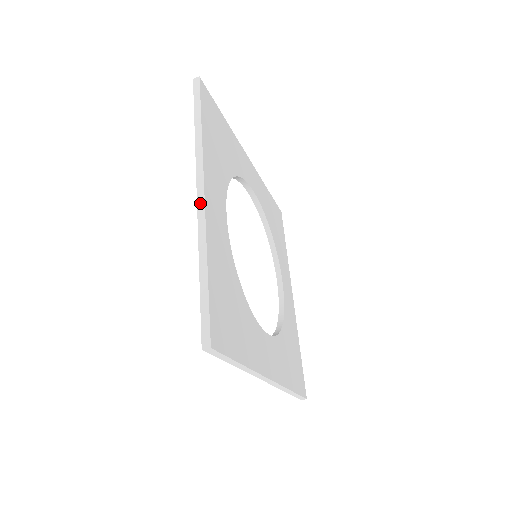
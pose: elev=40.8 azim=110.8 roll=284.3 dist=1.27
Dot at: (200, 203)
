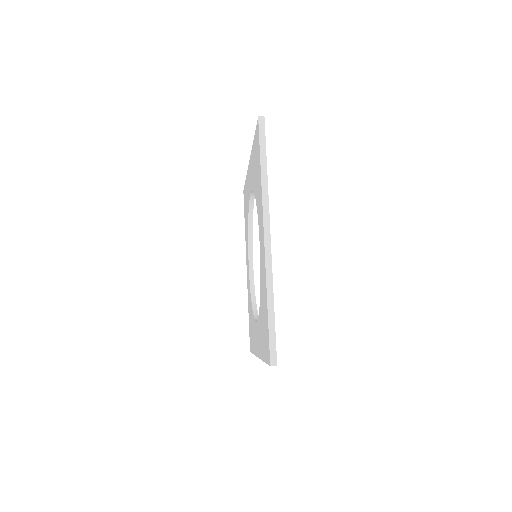
Dot at: (267, 247)
